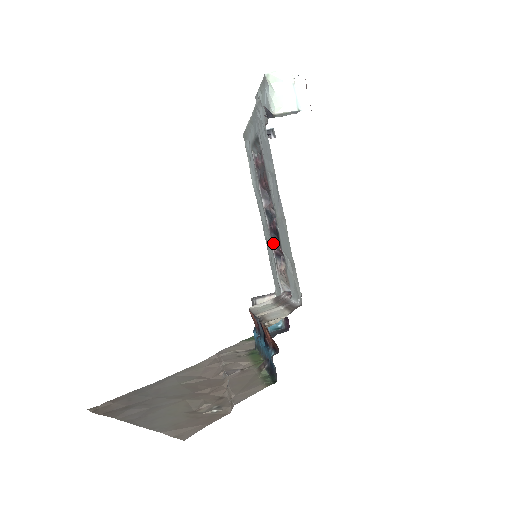
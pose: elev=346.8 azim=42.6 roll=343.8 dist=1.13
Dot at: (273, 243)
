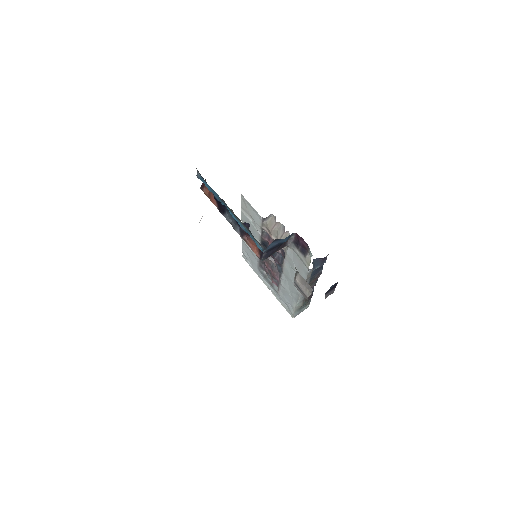
Dot at: (283, 263)
